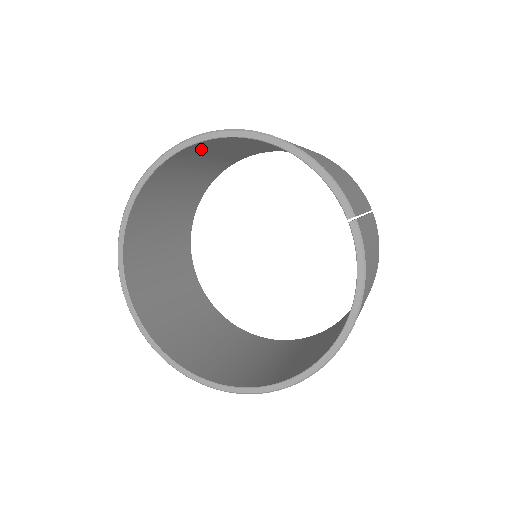
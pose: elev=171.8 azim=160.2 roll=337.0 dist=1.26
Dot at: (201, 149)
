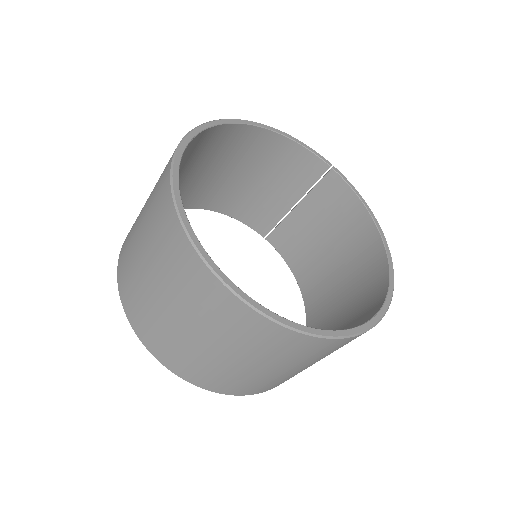
Dot at: (192, 150)
